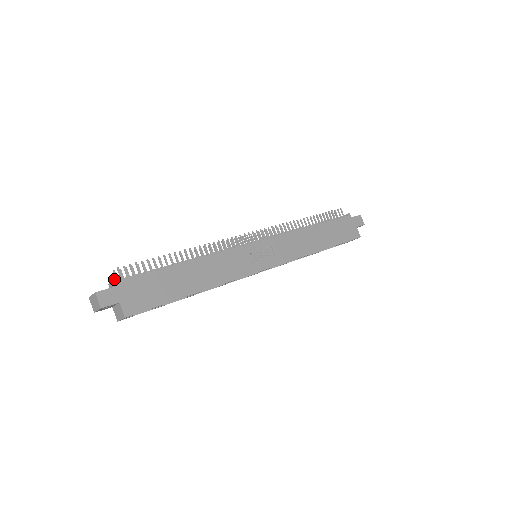
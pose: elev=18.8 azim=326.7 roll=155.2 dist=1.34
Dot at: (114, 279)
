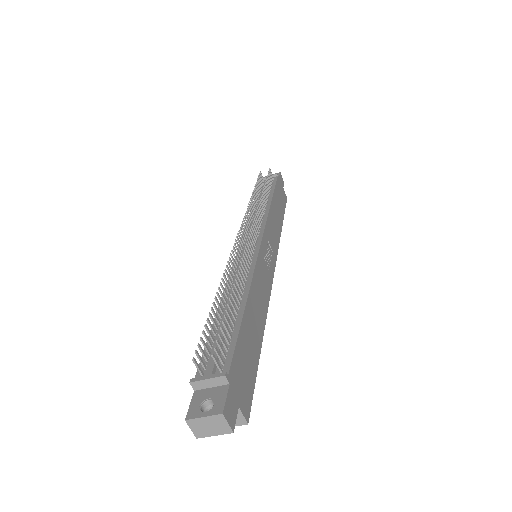
Dot at: (221, 376)
